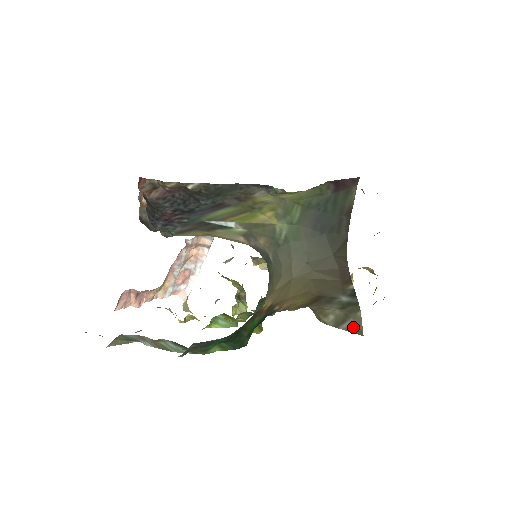
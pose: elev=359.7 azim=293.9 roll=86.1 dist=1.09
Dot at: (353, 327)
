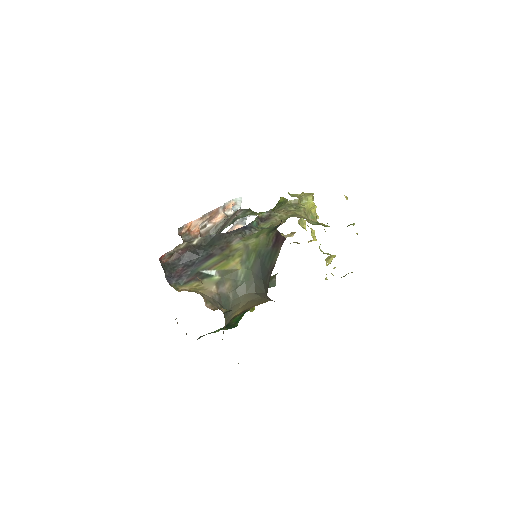
Dot at: occluded
